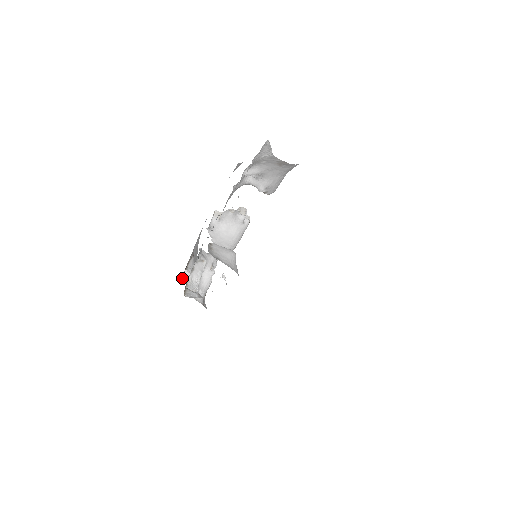
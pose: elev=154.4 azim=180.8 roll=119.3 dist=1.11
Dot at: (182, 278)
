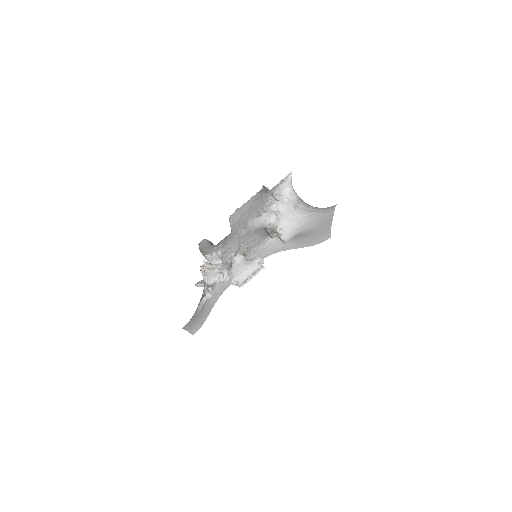
Dot at: (197, 285)
